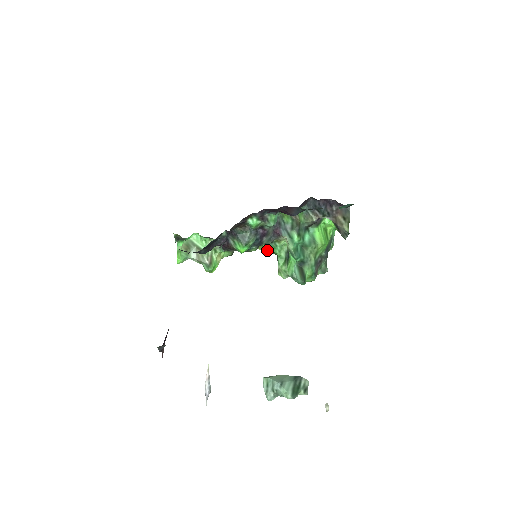
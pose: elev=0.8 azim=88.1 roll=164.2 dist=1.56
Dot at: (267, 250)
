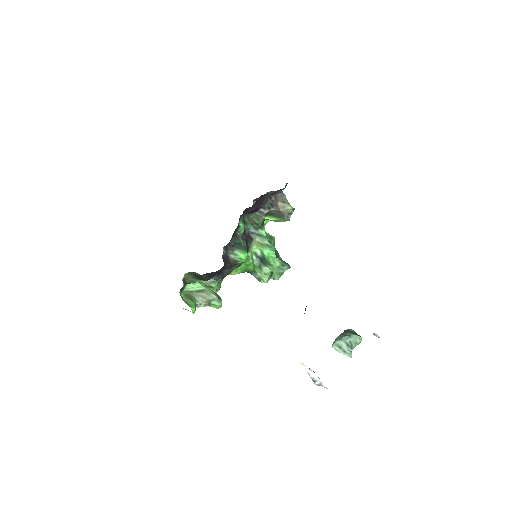
Dot at: (240, 269)
